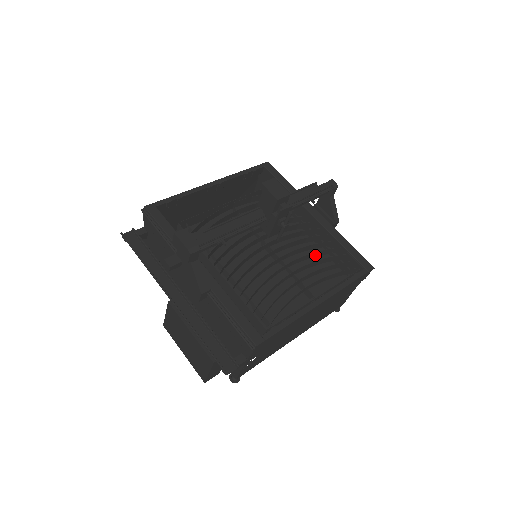
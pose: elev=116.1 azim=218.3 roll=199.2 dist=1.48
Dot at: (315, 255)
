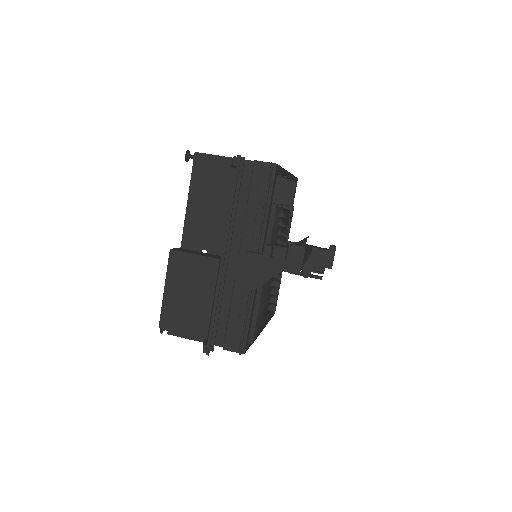
Dot at: occluded
